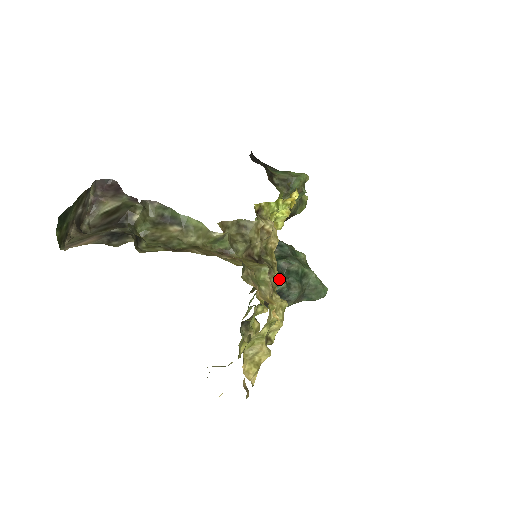
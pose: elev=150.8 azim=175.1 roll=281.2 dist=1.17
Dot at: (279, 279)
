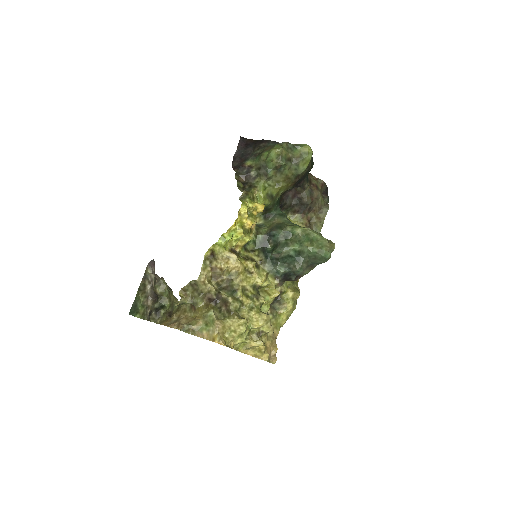
Dot at: (261, 282)
